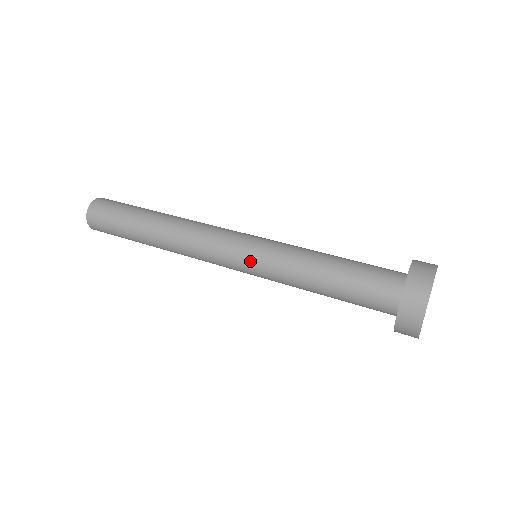
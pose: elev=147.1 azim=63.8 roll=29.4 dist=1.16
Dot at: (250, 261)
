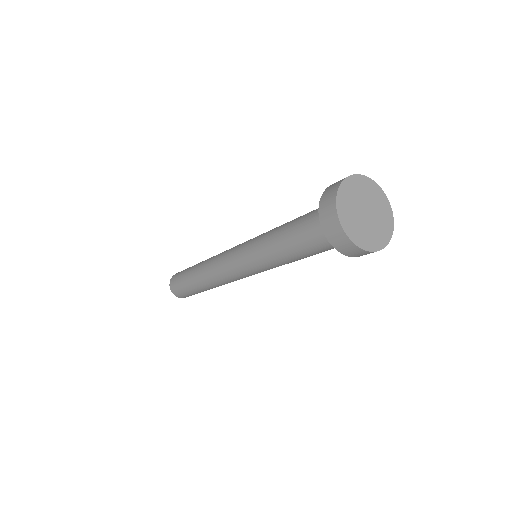
Dot at: (244, 261)
